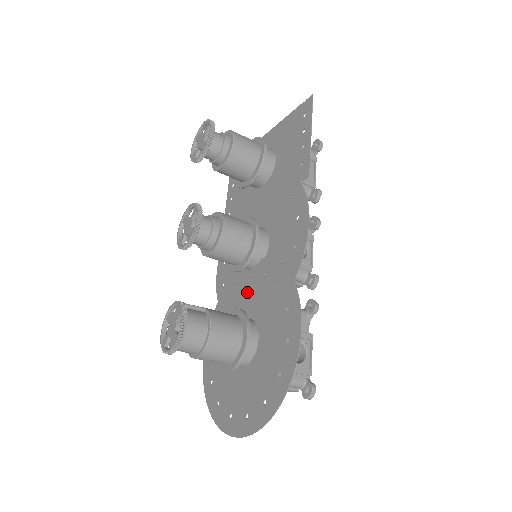
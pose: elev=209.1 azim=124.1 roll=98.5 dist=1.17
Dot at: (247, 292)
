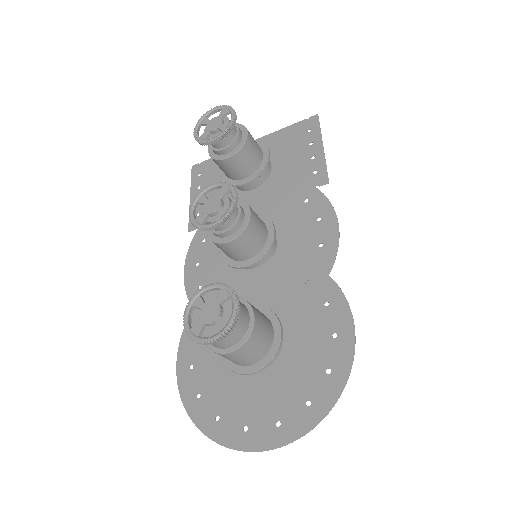
Dot at: (251, 292)
